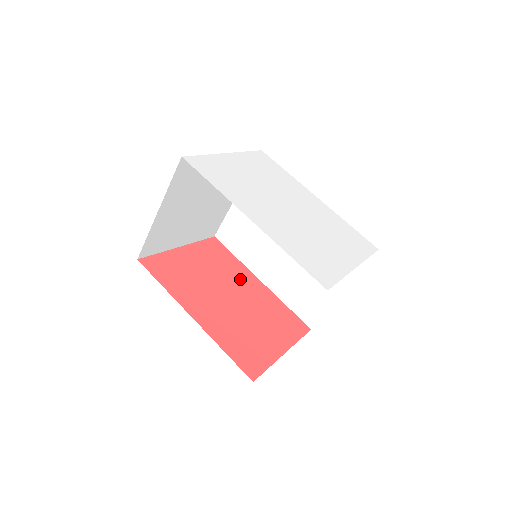
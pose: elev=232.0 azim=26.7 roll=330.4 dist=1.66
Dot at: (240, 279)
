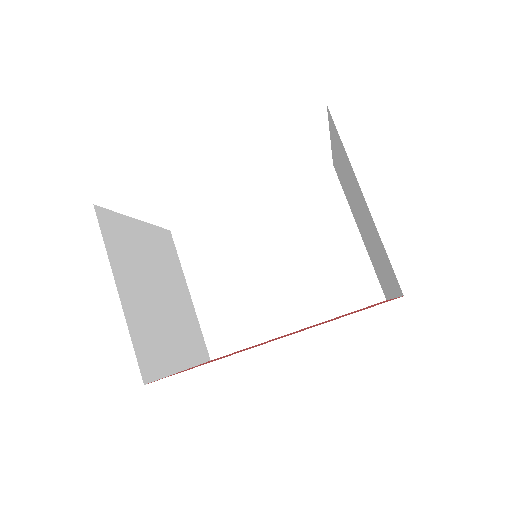
Dot at: occluded
